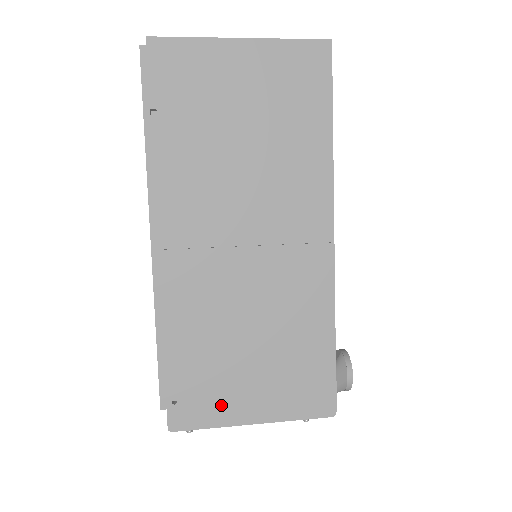
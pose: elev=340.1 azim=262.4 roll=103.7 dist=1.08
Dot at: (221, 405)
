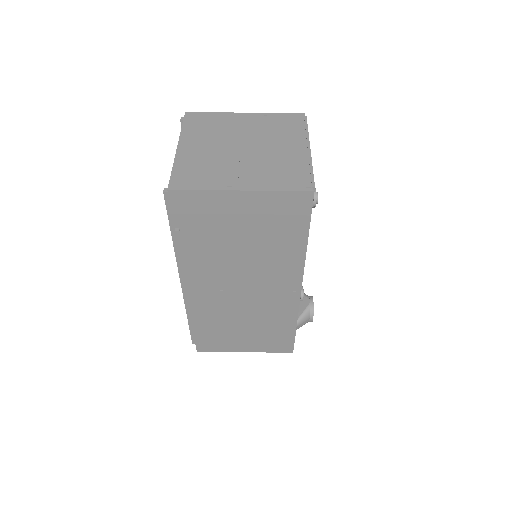
Dot at: (226, 346)
